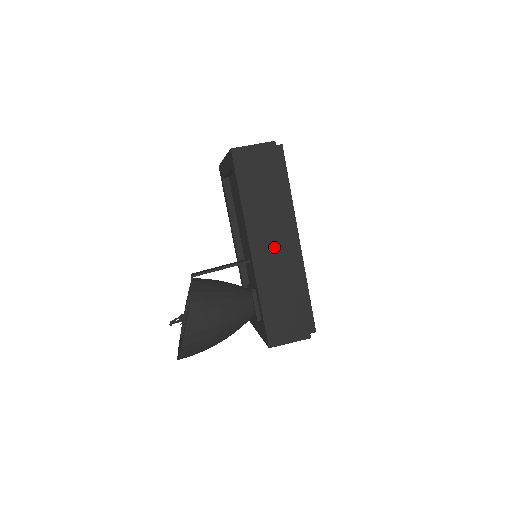
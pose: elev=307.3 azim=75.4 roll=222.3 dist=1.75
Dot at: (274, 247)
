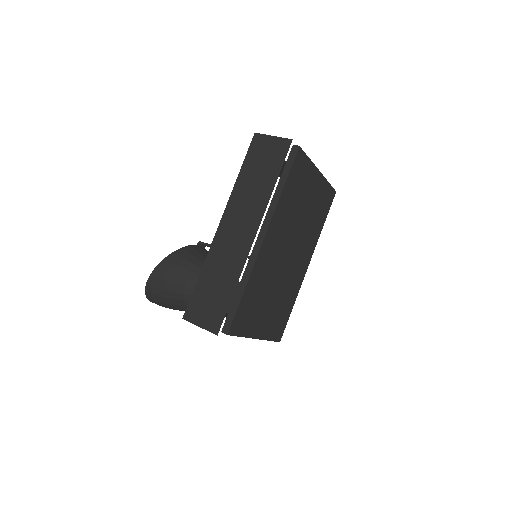
Dot at: (238, 232)
